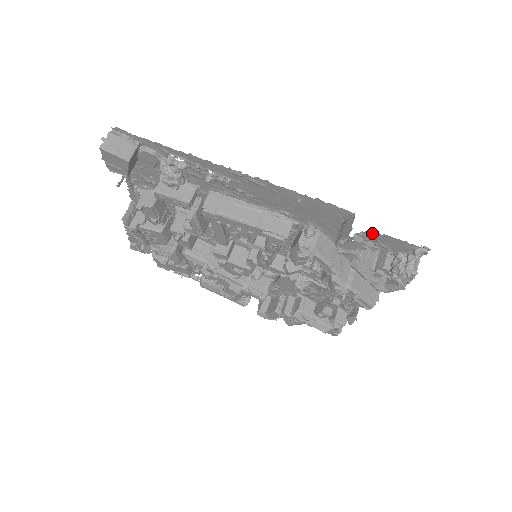
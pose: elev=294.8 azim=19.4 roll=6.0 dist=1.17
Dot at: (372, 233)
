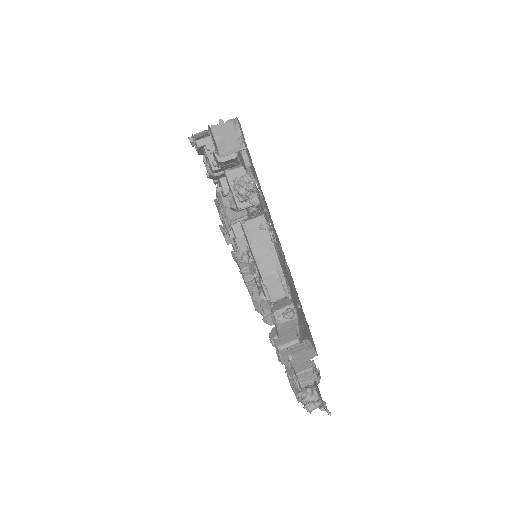
Dot at: occluded
